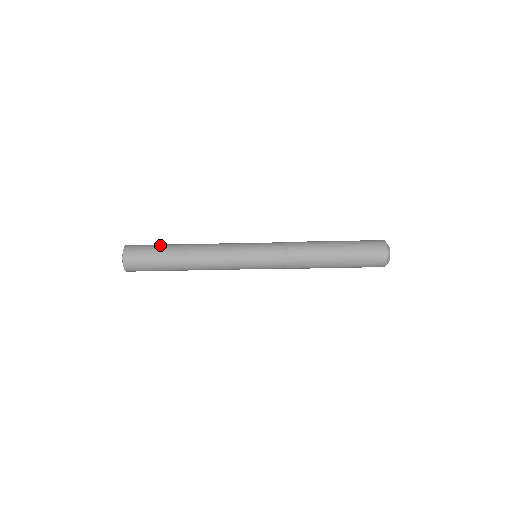
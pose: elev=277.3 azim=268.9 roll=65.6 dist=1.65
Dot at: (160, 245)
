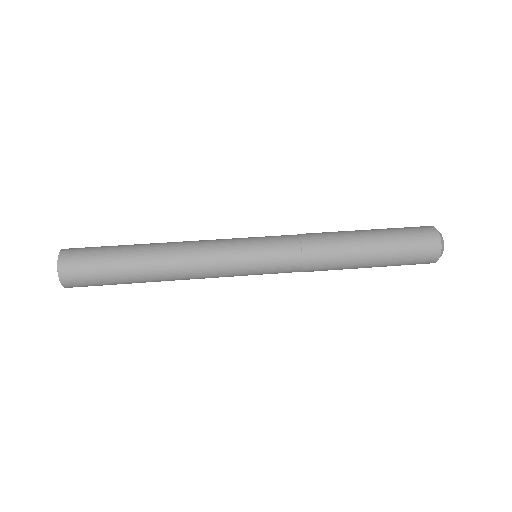
Dot at: occluded
